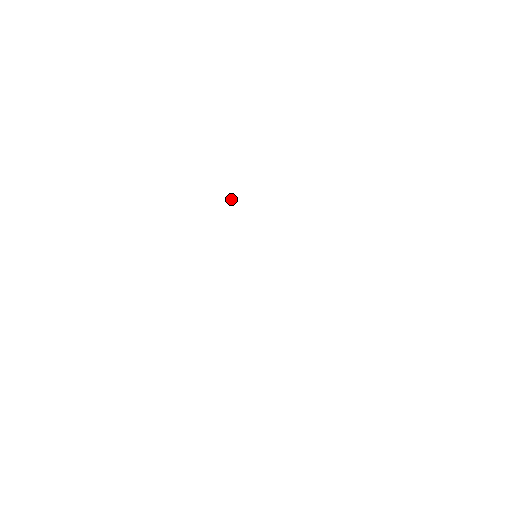
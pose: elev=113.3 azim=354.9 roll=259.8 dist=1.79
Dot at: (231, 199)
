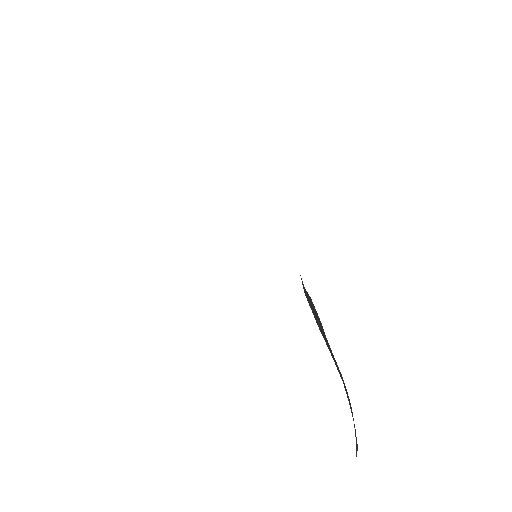
Dot at: occluded
